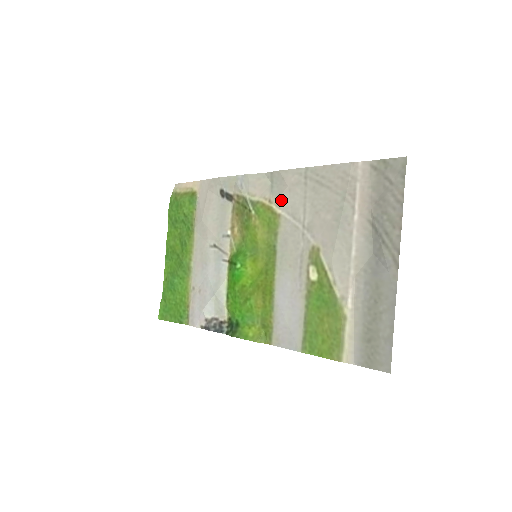
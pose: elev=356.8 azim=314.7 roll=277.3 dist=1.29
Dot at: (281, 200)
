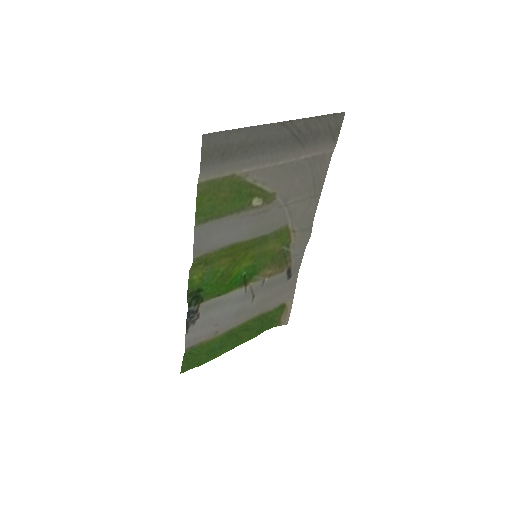
Dot at: (297, 221)
